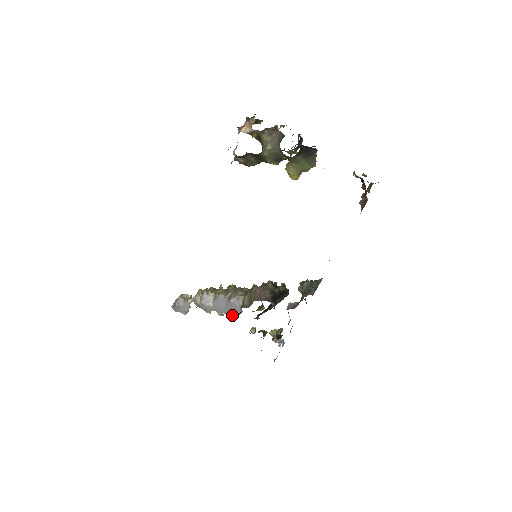
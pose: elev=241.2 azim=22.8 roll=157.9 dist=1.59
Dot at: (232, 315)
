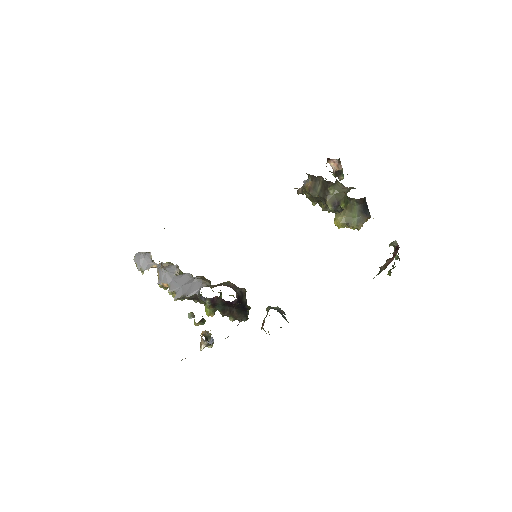
Dot at: (182, 296)
